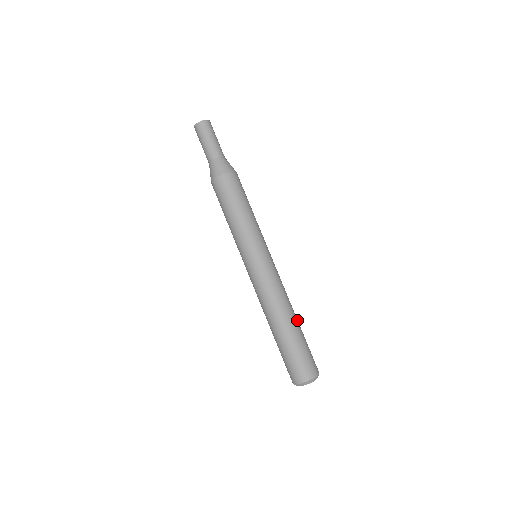
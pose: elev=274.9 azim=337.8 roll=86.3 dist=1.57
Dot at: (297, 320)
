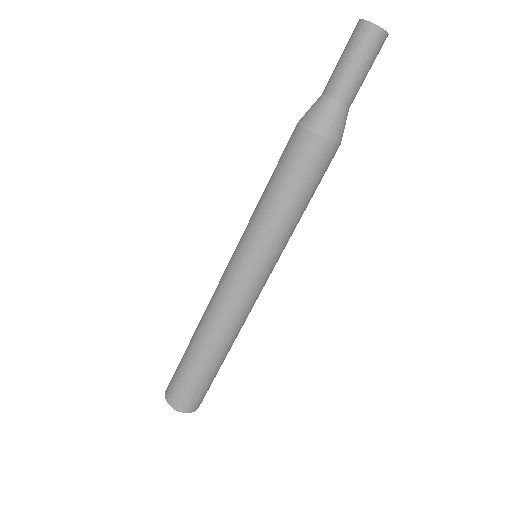
Dot at: (217, 356)
